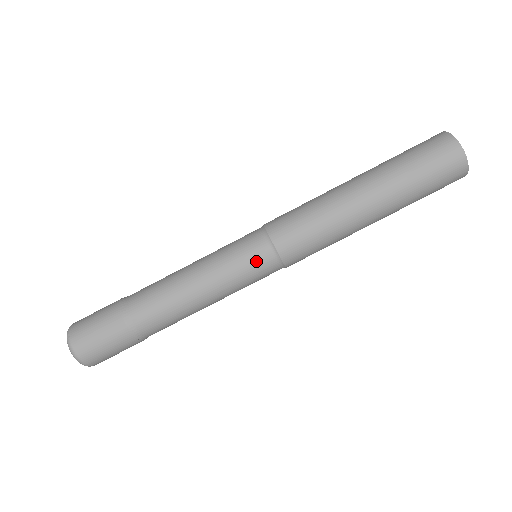
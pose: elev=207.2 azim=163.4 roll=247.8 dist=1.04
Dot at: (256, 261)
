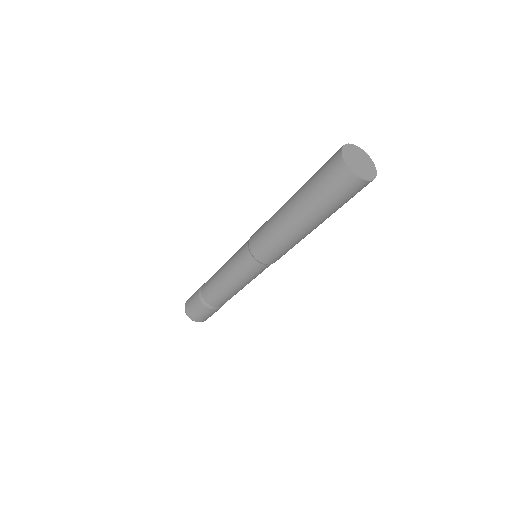
Dot at: (251, 268)
